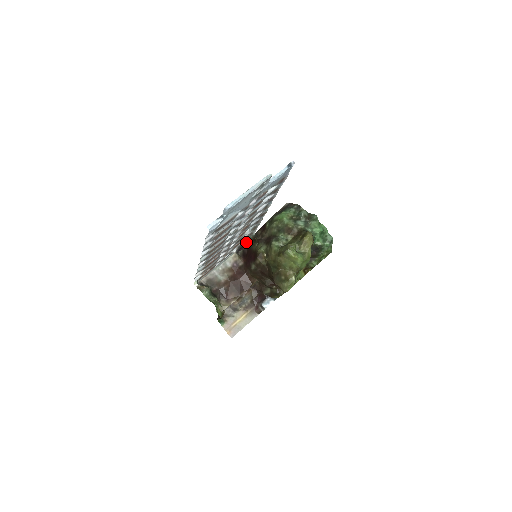
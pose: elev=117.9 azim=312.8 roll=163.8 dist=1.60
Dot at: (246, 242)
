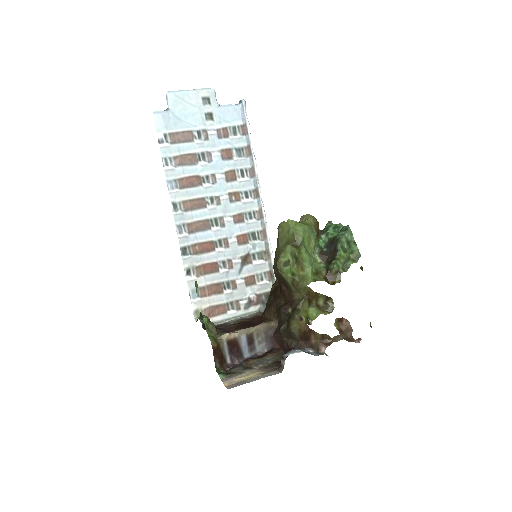
Dot at: occluded
